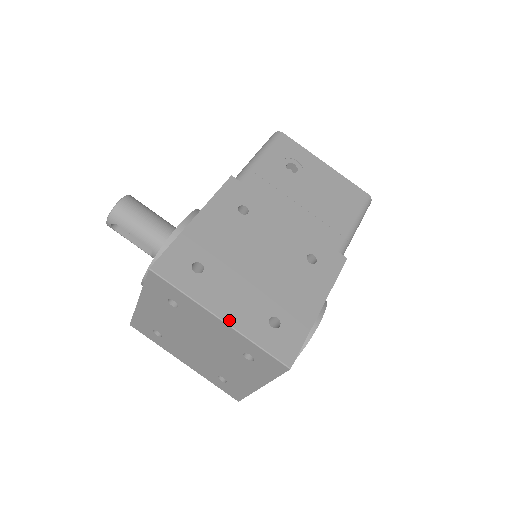
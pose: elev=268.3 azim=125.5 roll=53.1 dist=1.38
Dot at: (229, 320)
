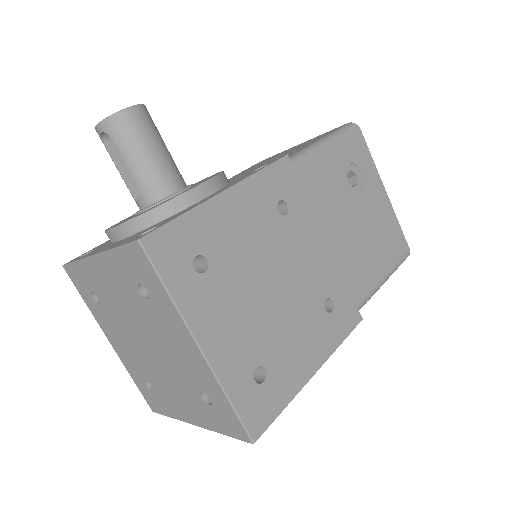
Dot at: (210, 353)
